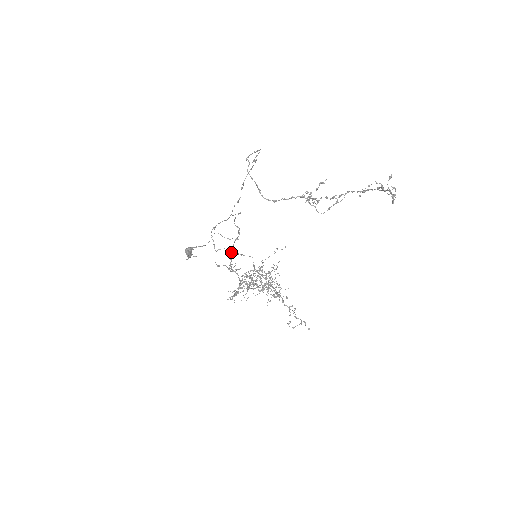
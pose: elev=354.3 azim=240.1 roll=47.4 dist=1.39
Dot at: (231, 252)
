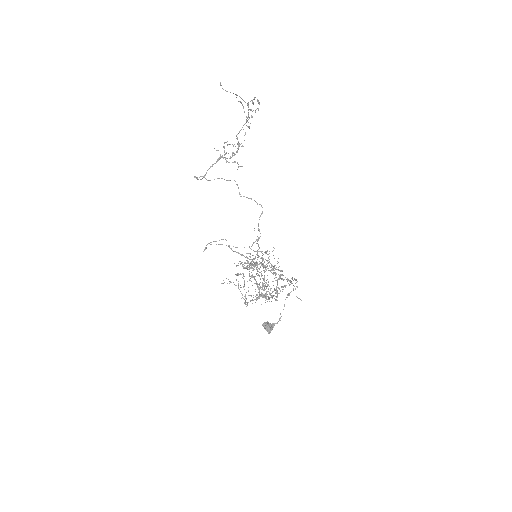
Dot at: (277, 292)
